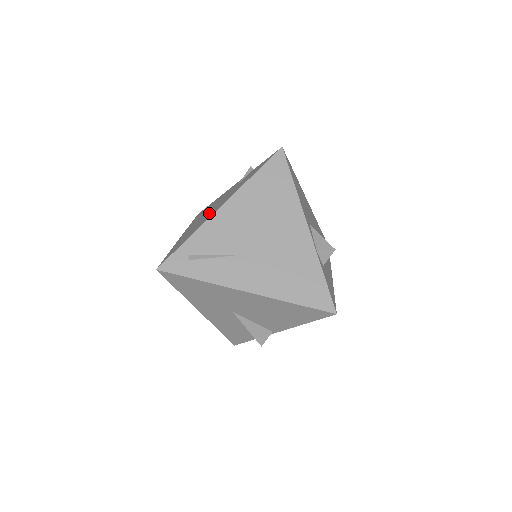
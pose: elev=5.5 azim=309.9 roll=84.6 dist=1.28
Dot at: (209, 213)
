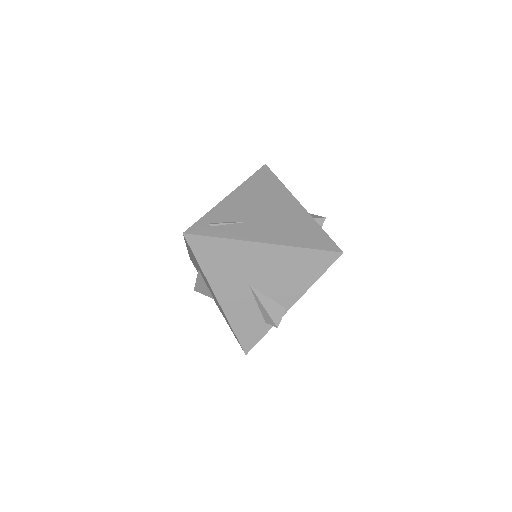
Dot at: occluded
